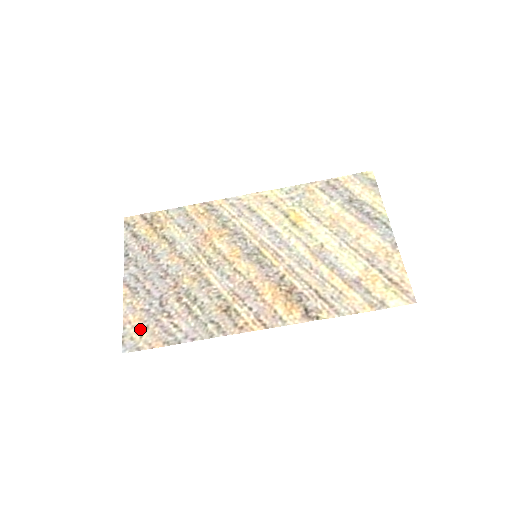
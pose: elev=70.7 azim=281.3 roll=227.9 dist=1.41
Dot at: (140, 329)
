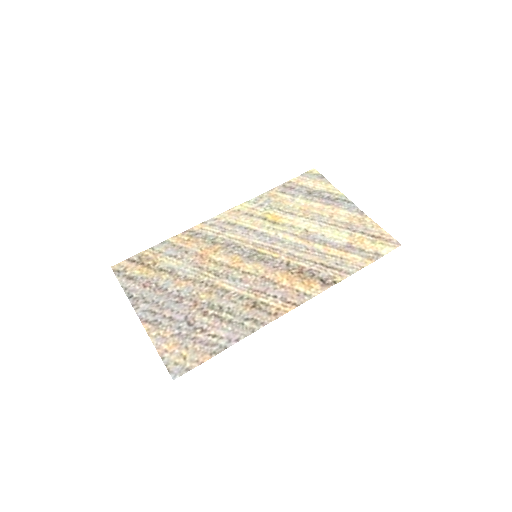
Dot at: (180, 352)
